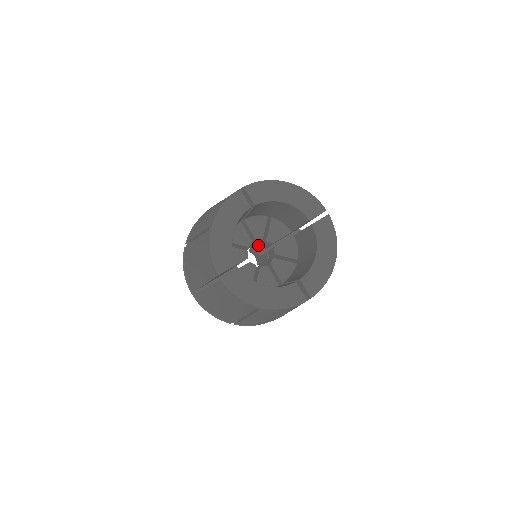
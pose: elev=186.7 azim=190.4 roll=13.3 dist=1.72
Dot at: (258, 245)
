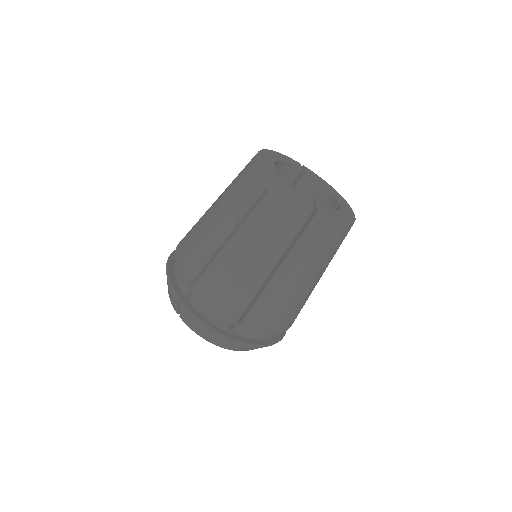
Dot at: occluded
